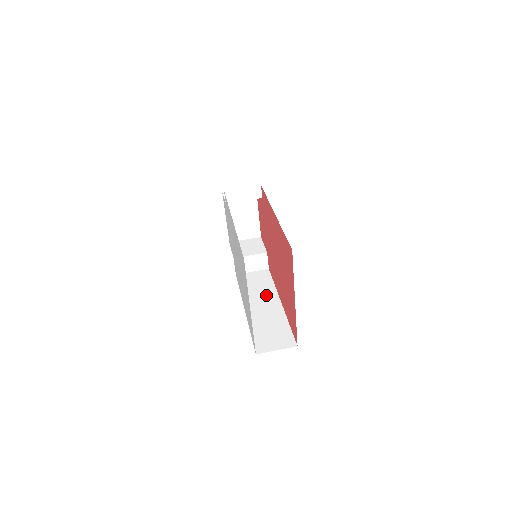
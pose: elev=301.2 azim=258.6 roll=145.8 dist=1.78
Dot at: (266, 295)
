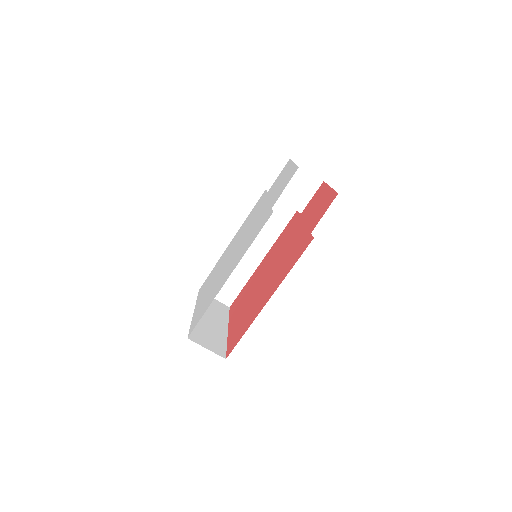
Dot at: (261, 241)
